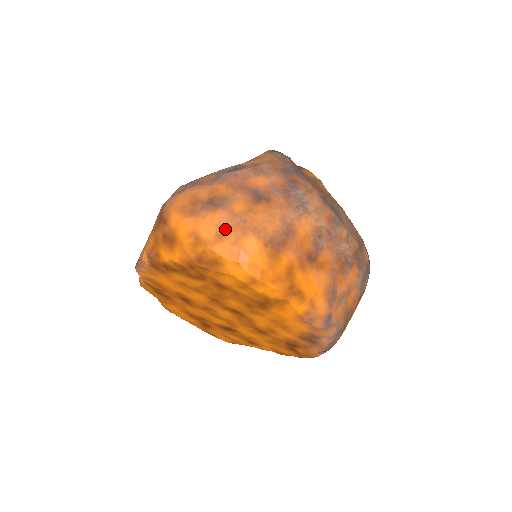
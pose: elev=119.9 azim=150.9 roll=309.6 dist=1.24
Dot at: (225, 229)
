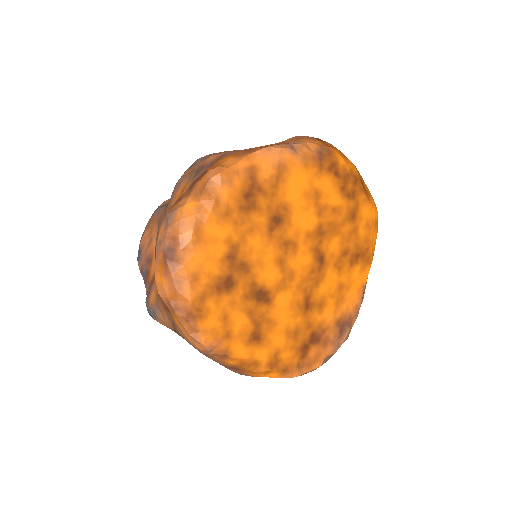
Dot at: occluded
